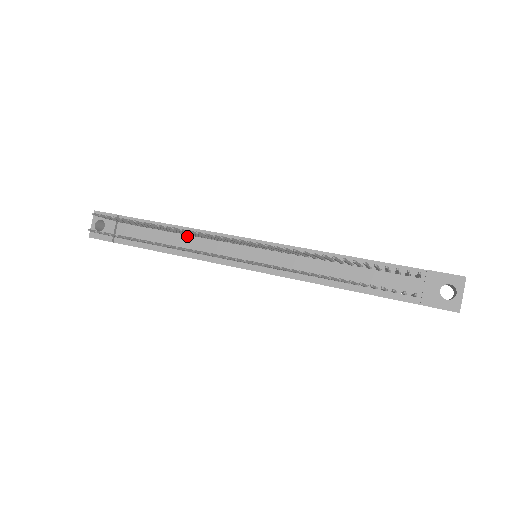
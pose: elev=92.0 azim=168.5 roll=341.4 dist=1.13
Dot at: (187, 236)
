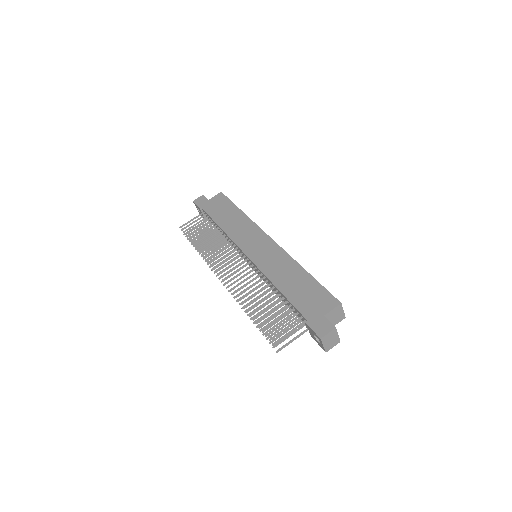
Dot at: (225, 235)
